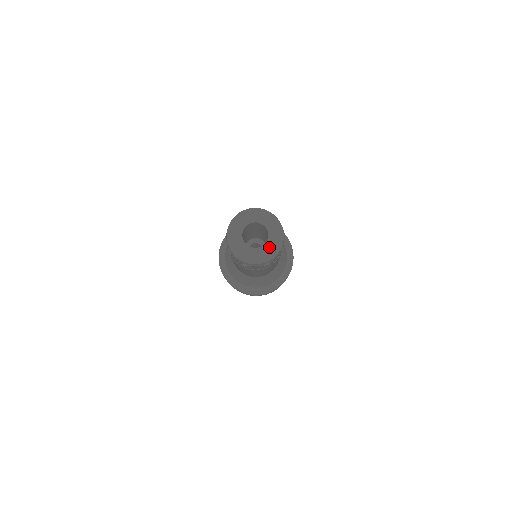
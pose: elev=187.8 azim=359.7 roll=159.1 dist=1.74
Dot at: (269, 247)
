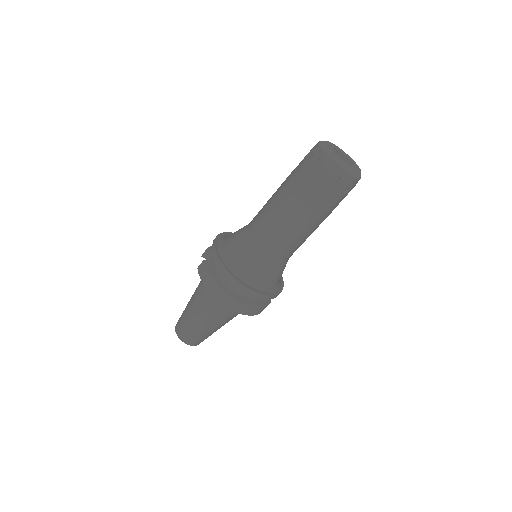
Dot at: (356, 168)
